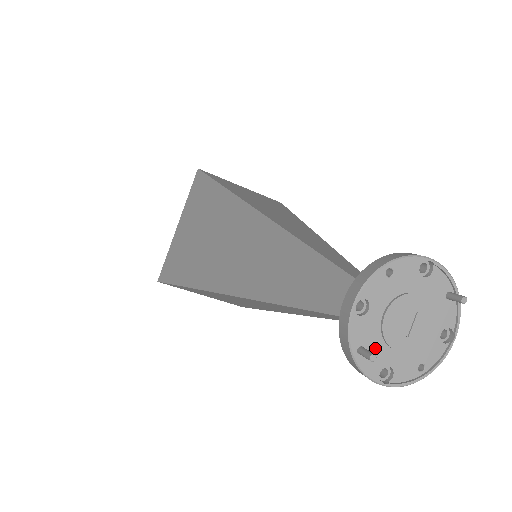
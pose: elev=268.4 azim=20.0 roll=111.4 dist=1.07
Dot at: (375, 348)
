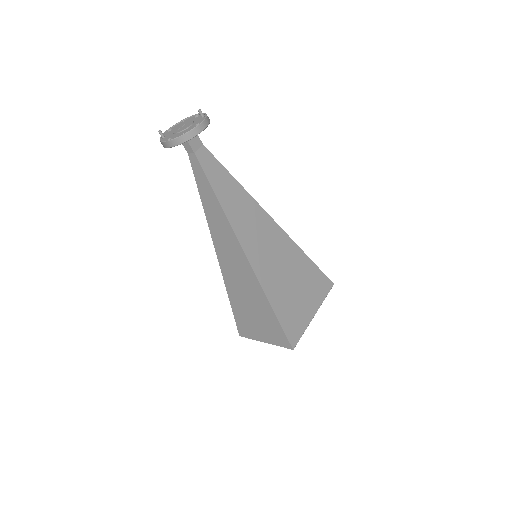
Dot at: (169, 136)
